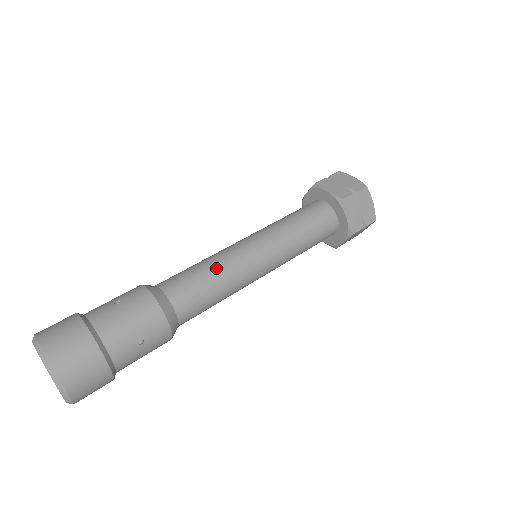
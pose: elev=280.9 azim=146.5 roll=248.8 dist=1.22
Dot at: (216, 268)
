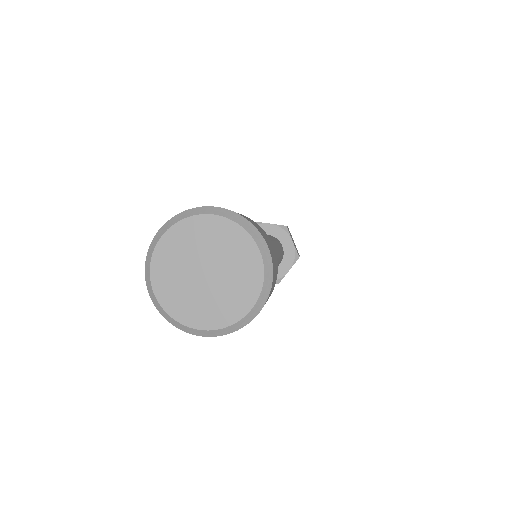
Dot at: occluded
